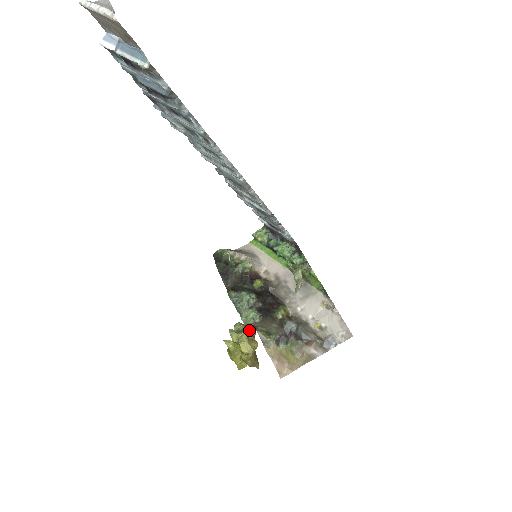
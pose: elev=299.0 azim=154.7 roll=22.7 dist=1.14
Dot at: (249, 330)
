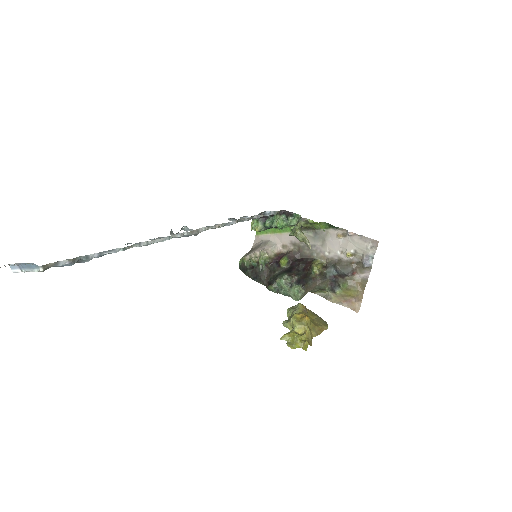
Dot at: (297, 310)
